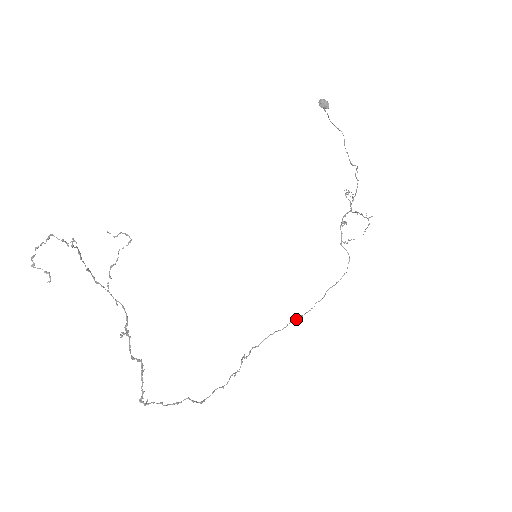
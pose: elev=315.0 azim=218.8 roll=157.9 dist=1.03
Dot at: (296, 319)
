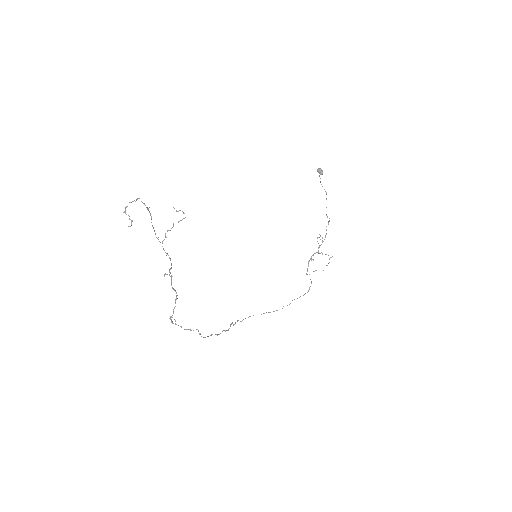
Dot at: (269, 312)
